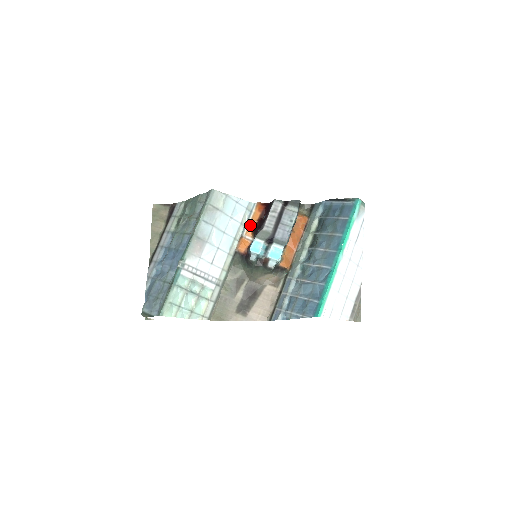
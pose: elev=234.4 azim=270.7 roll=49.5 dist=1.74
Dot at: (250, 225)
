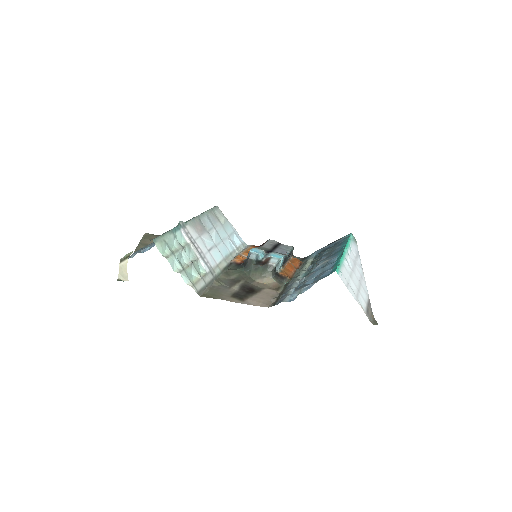
Dot at: (246, 251)
